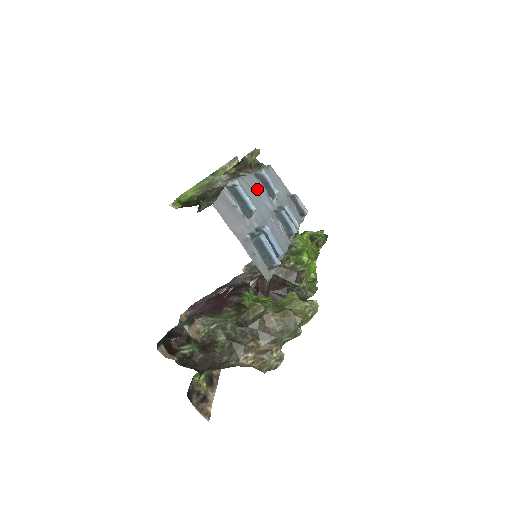
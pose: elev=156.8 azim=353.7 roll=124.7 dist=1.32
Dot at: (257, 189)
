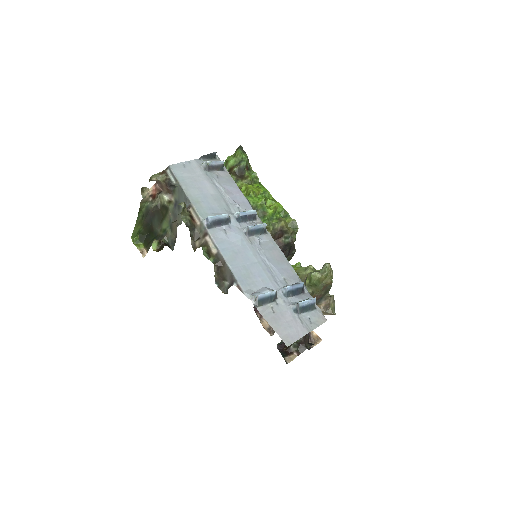
Dot at: (229, 243)
